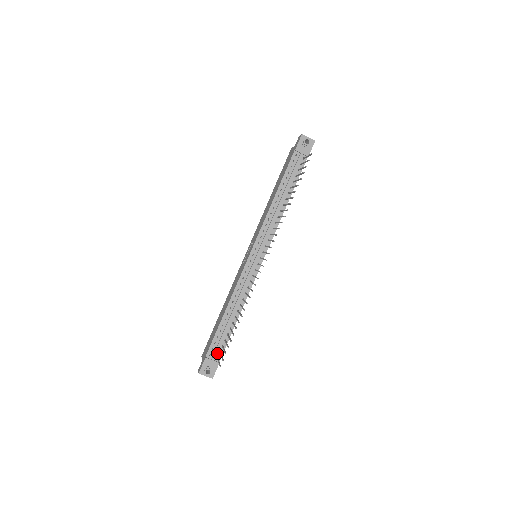
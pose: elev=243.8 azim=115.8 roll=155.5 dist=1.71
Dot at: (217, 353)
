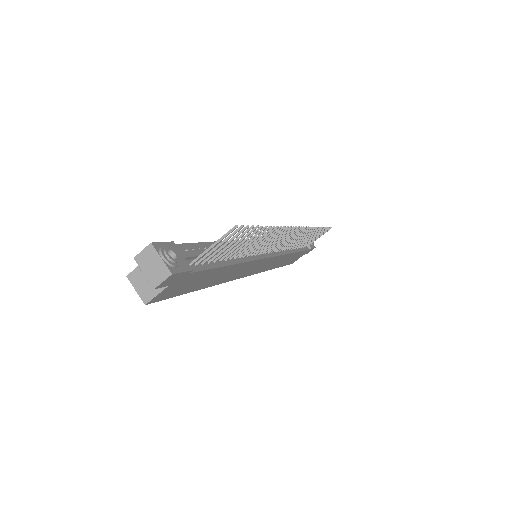
Dot at: (191, 261)
